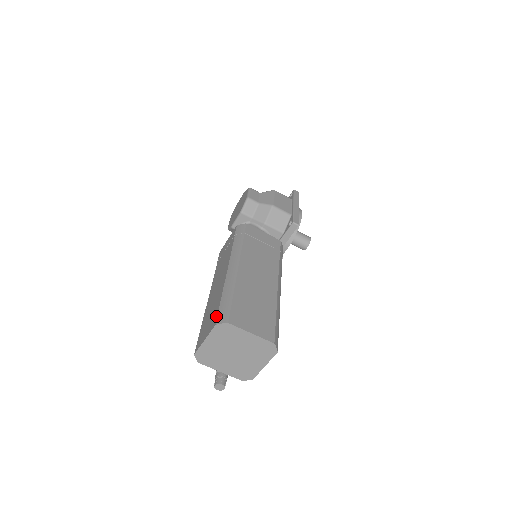
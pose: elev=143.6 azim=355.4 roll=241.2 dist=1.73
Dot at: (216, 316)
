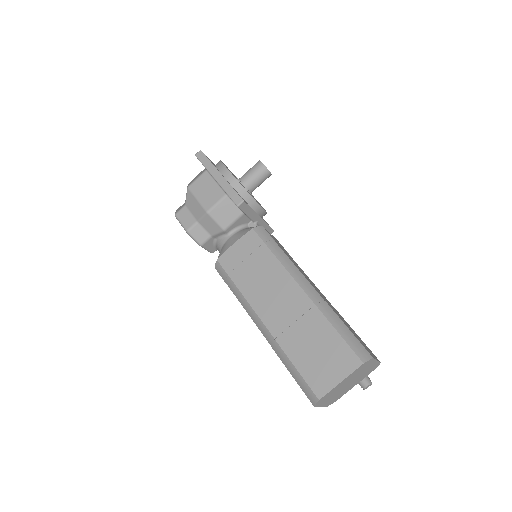
Dot at: (305, 394)
